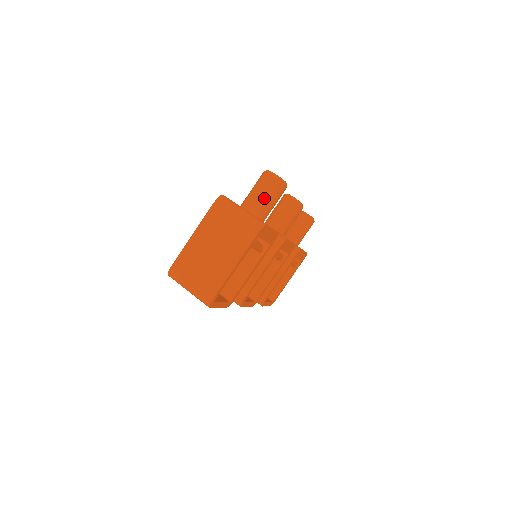
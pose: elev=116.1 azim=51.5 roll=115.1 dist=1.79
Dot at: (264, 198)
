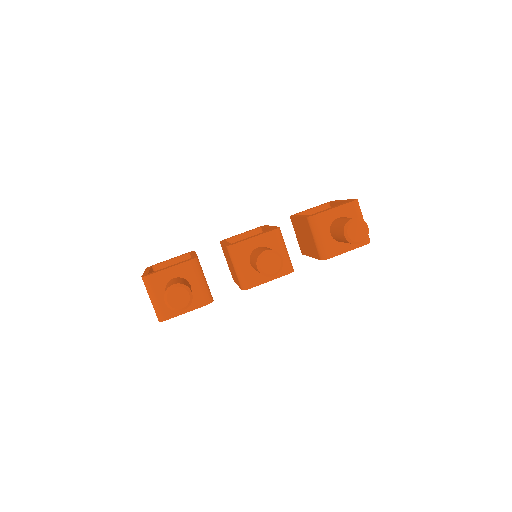
Dot at: occluded
